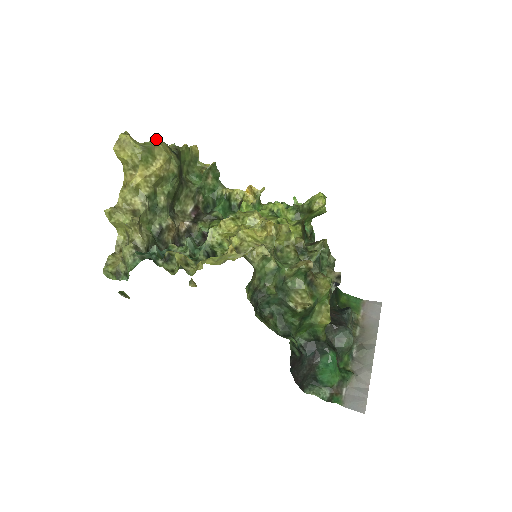
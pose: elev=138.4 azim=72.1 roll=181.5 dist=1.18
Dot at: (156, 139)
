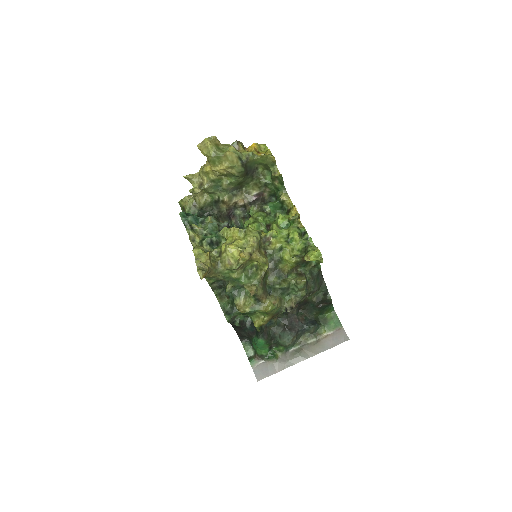
Dot at: (231, 149)
